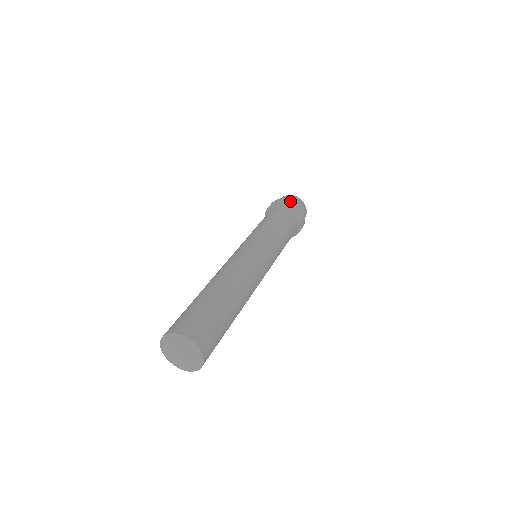
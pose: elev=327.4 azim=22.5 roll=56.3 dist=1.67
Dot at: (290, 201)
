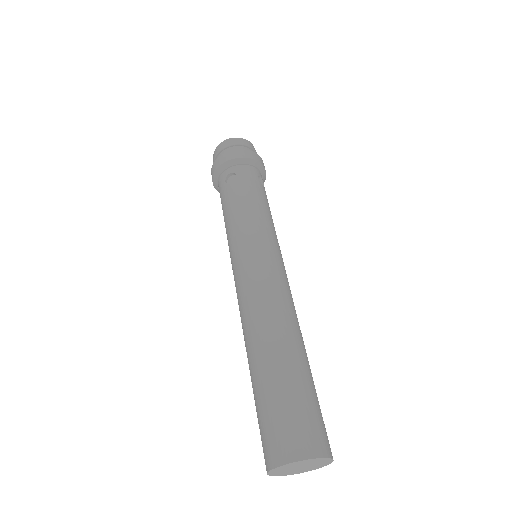
Dot at: (246, 152)
